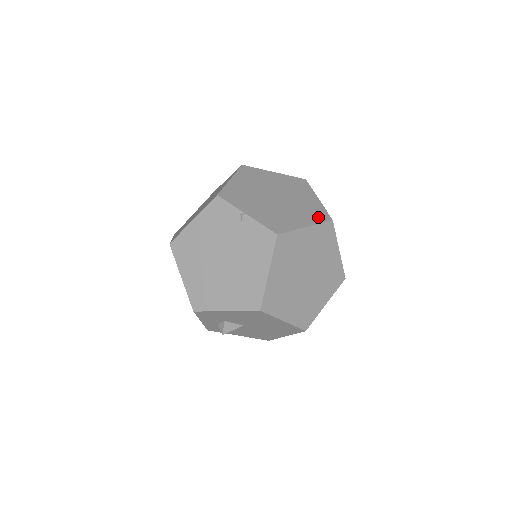
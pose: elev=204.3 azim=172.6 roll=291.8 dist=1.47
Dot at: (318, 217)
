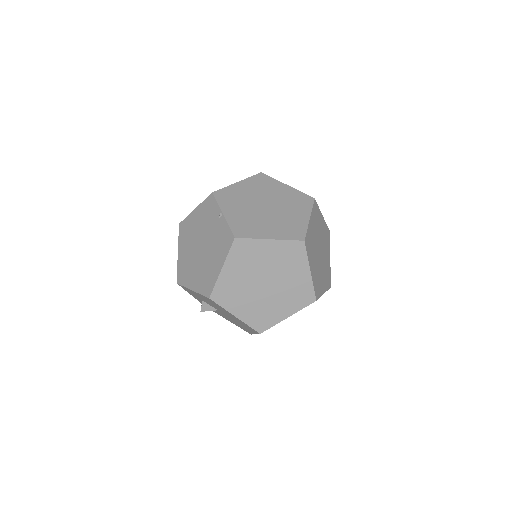
Dot at: (291, 234)
